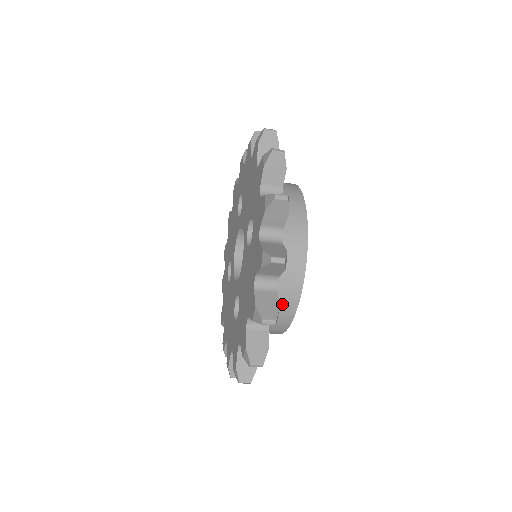
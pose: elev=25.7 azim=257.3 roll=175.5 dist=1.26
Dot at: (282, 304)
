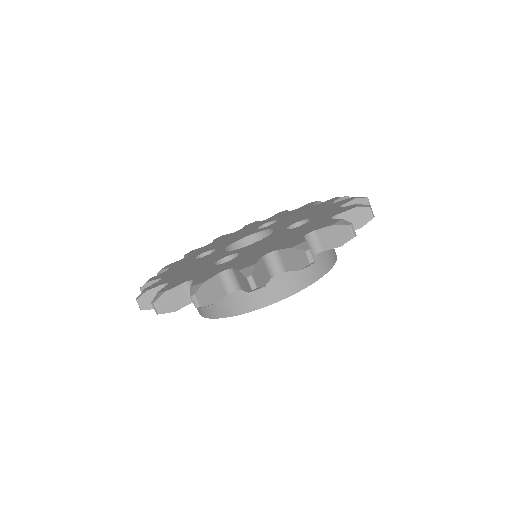
Dot at: (282, 282)
